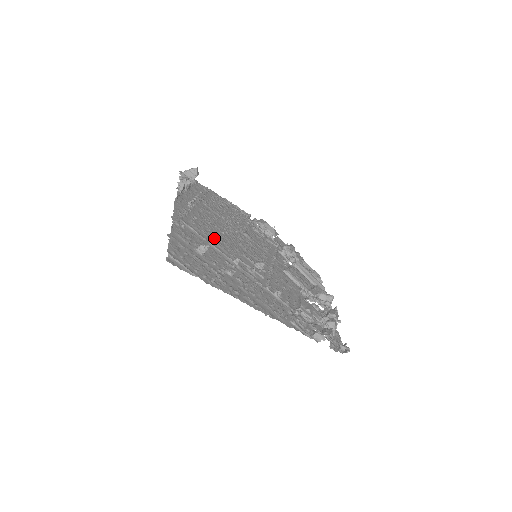
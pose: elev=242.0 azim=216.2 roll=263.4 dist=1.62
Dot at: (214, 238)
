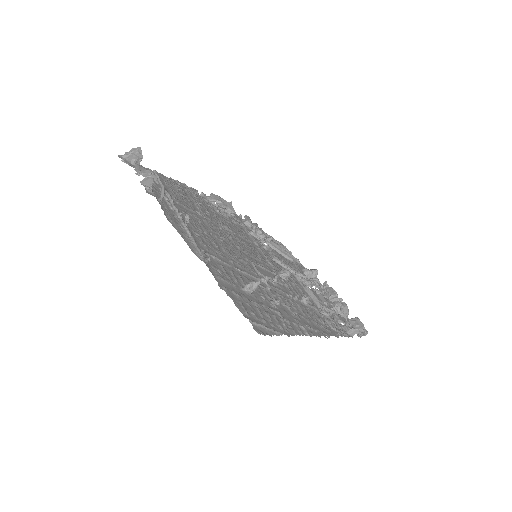
Dot at: (228, 256)
